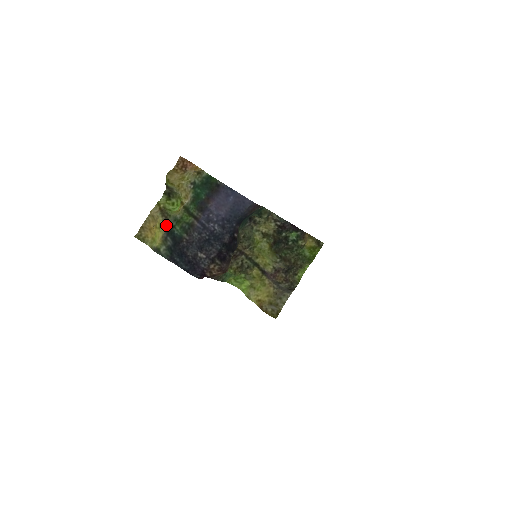
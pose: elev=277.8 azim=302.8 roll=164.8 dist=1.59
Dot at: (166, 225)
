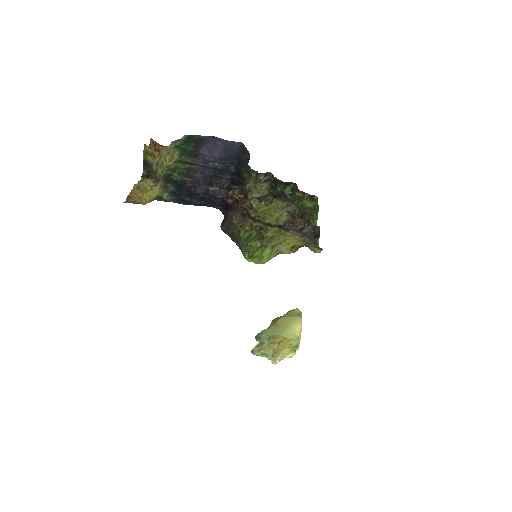
Dot at: (160, 179)
